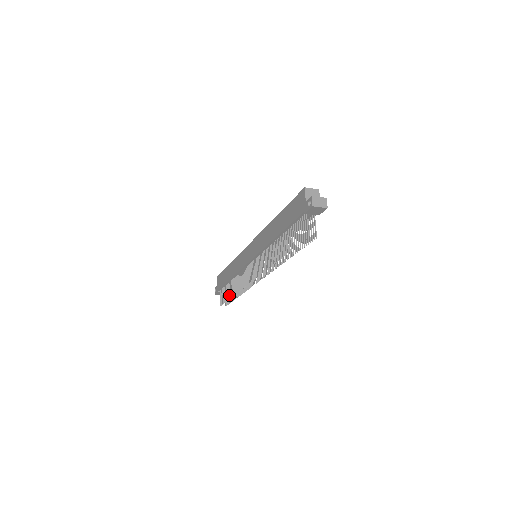
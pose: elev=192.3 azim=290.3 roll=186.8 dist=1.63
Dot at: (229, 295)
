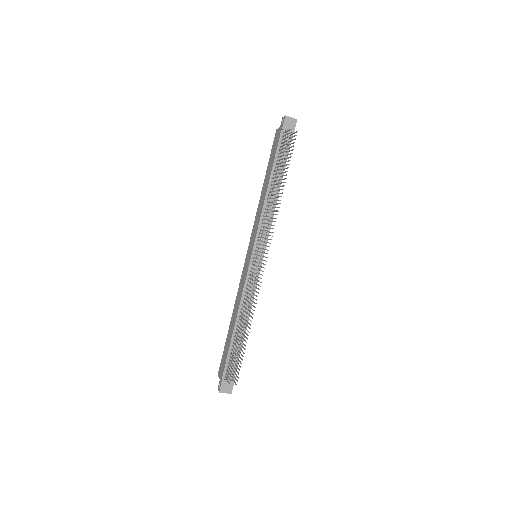
Dot at: (237, 343)
